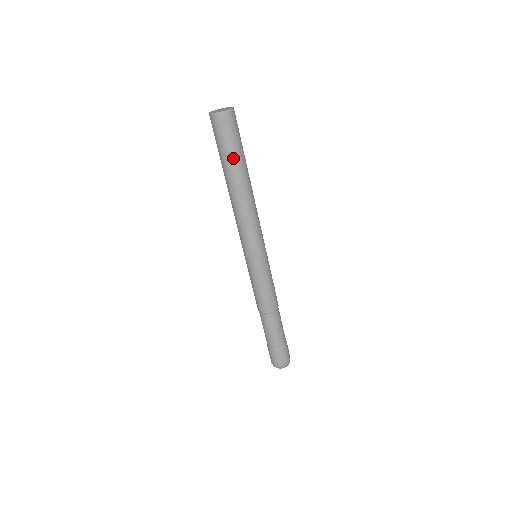
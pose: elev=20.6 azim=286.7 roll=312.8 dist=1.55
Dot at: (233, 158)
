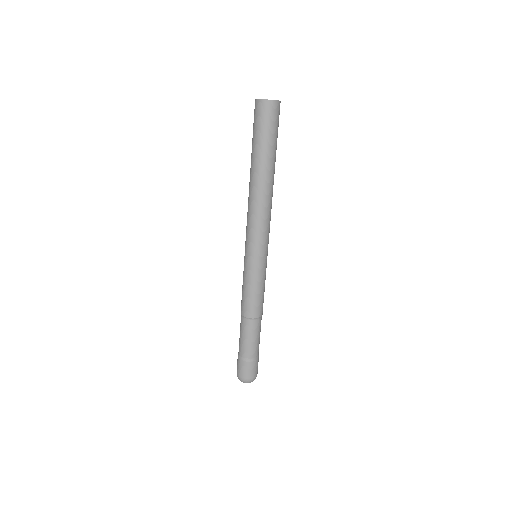
Dot at: (270, 149)
